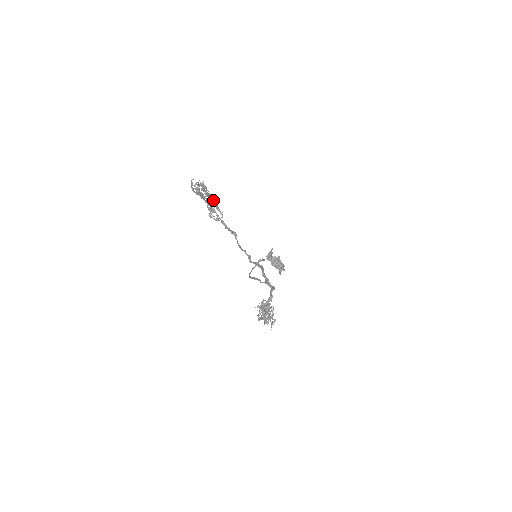
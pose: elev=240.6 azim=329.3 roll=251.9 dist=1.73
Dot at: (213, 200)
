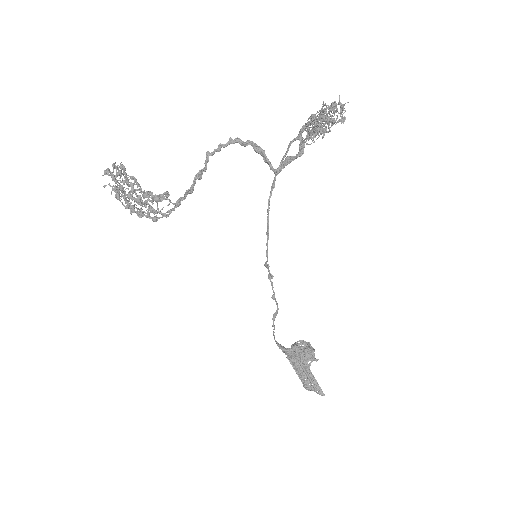
Dot at: (146, 191)
